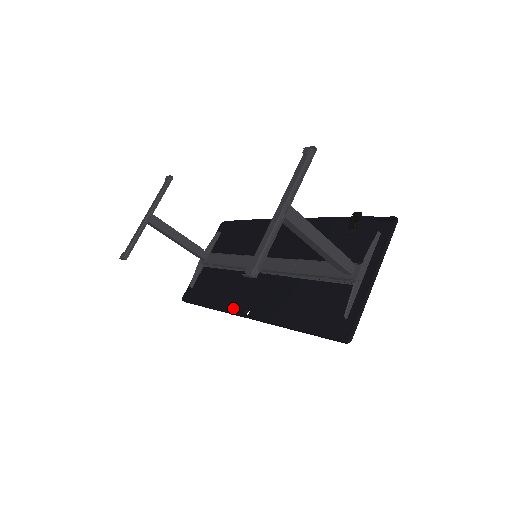
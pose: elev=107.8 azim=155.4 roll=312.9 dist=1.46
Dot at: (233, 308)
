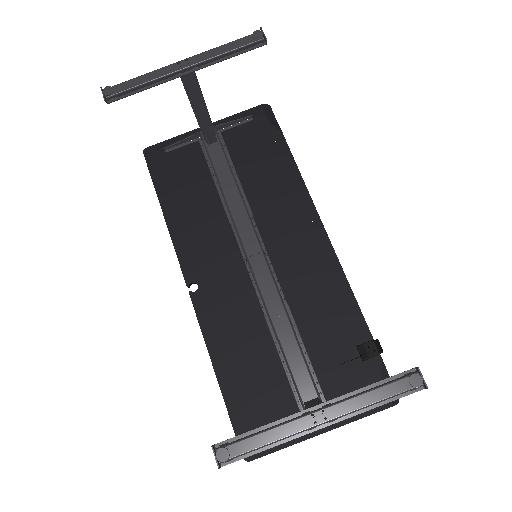
Dot at: (185, 259)
